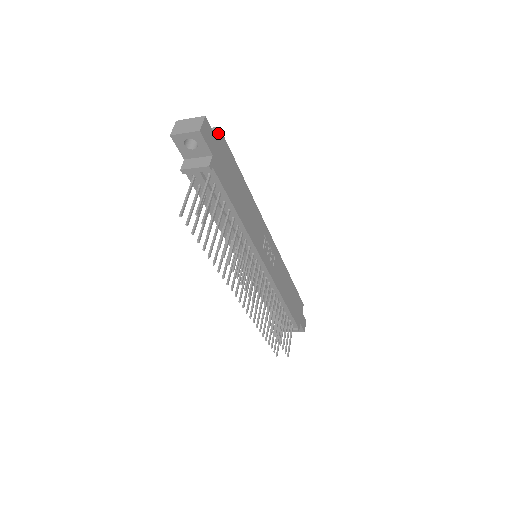
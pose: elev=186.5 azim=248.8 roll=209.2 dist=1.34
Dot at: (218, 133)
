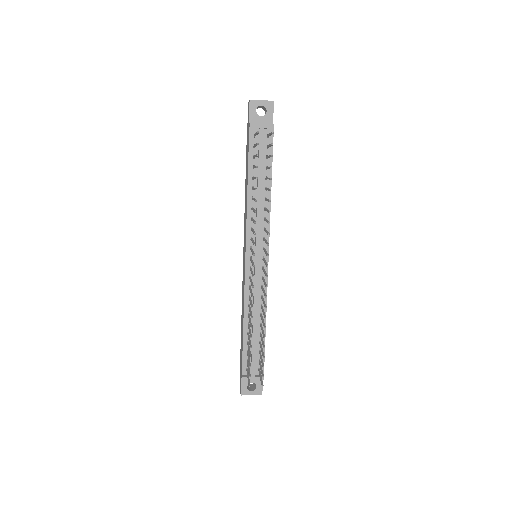
Dot at: occluded
